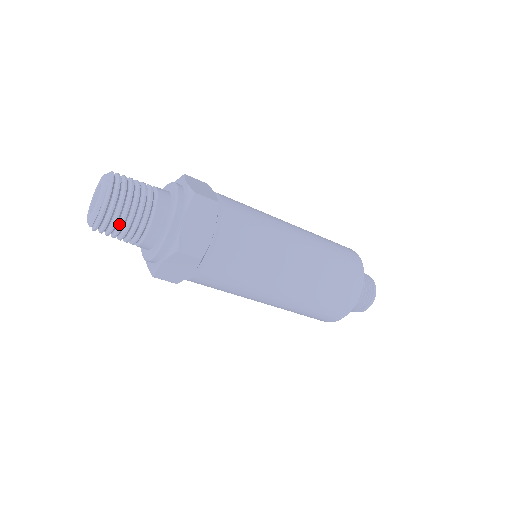
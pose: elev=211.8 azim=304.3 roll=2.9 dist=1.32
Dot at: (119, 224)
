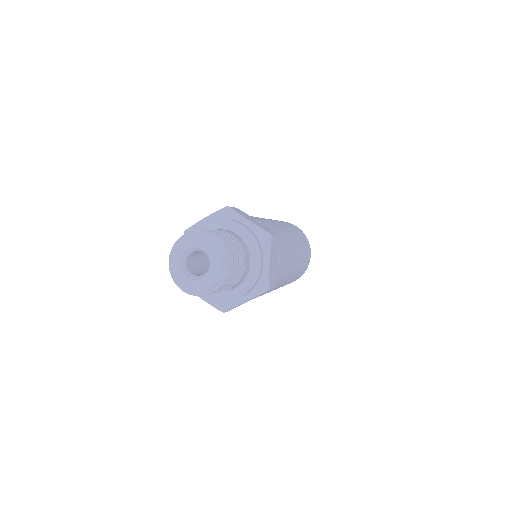
Dot at: occluded
